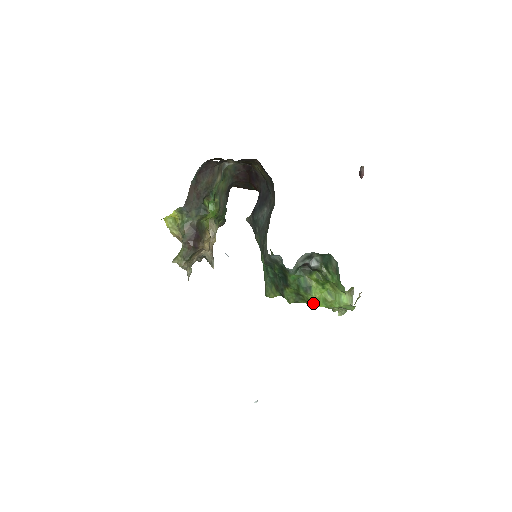
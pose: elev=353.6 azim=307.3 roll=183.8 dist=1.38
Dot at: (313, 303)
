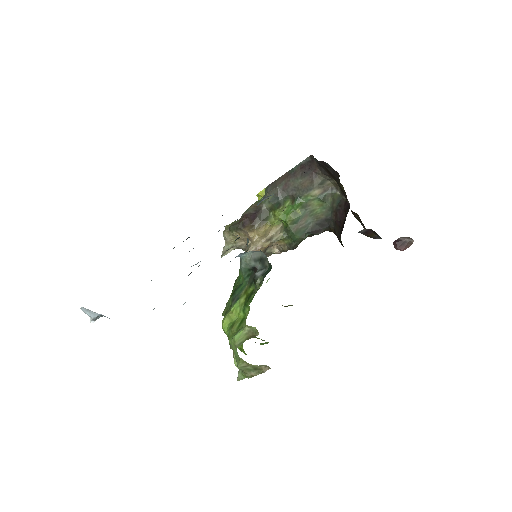
Dot at: (225, 319)
